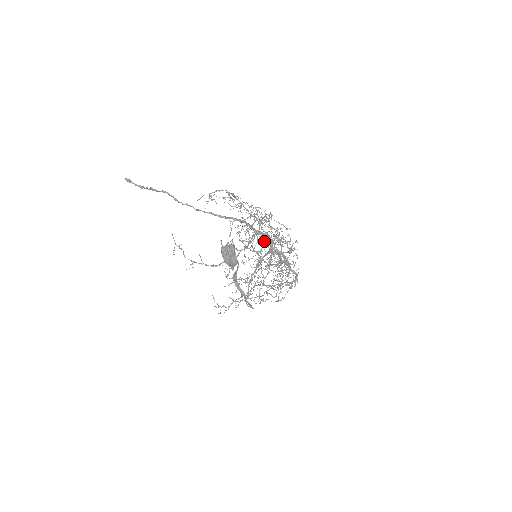
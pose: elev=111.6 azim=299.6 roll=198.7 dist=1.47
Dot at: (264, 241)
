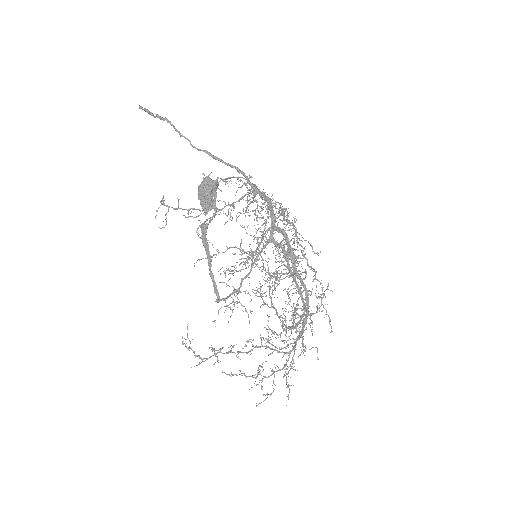
Dot at: occluded
